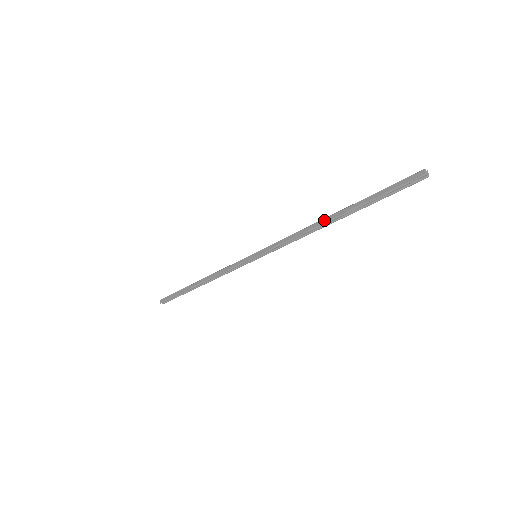
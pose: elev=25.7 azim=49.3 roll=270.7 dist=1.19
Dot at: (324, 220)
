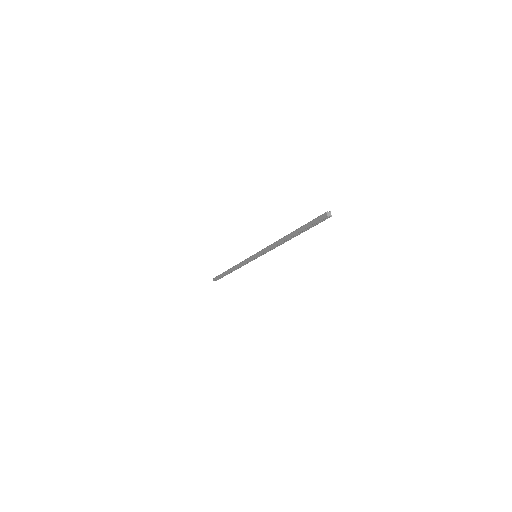
Dot at: (284, 238)
